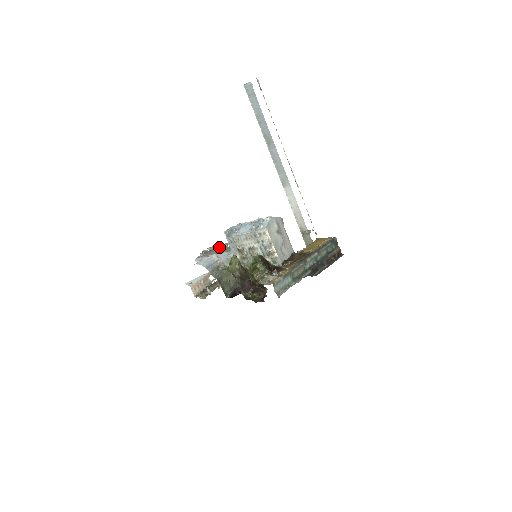
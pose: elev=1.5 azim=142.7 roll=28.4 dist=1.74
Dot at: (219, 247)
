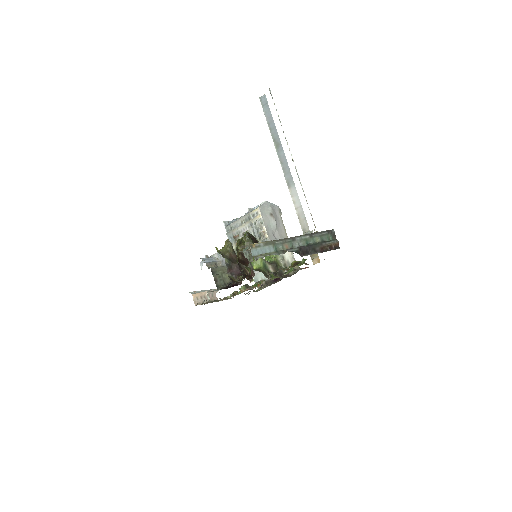
Dot at: occluded
